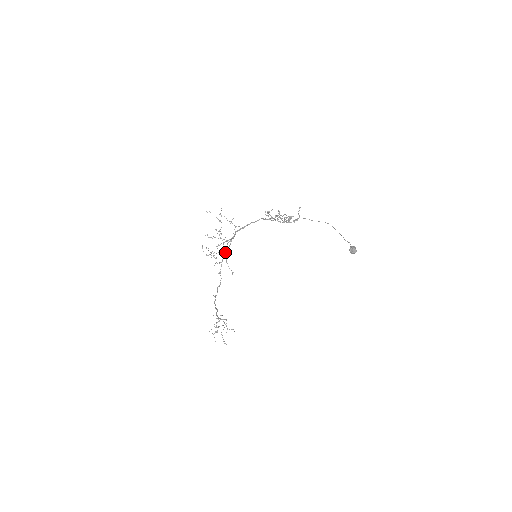
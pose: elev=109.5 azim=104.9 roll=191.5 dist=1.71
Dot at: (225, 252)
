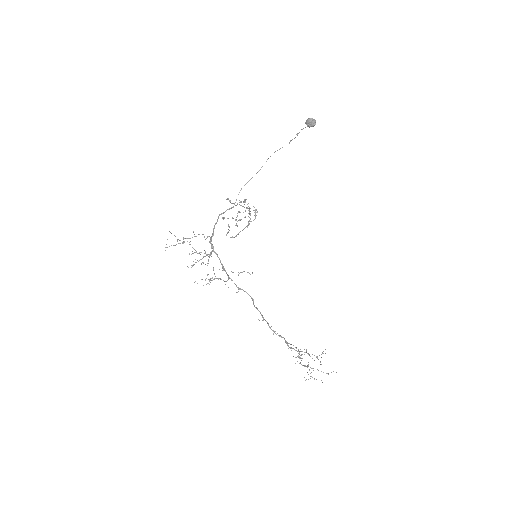
Dot at: (222, 268)
